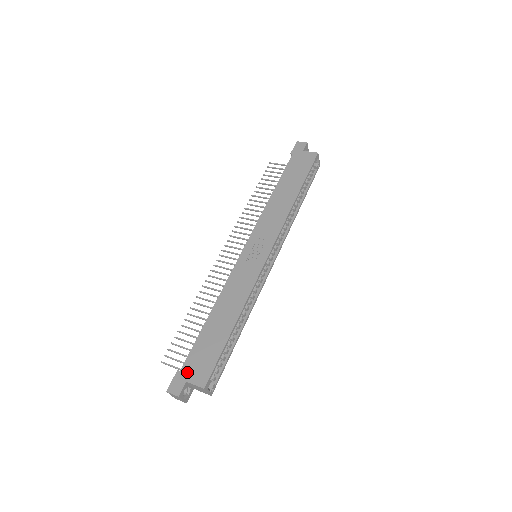
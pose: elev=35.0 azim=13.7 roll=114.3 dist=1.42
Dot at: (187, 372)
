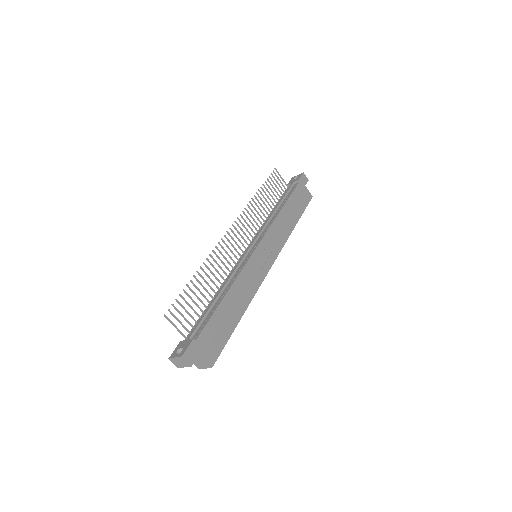
Dot at: (202, 345)
